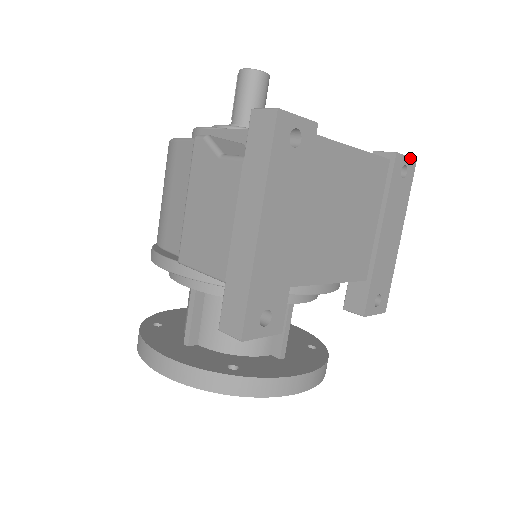
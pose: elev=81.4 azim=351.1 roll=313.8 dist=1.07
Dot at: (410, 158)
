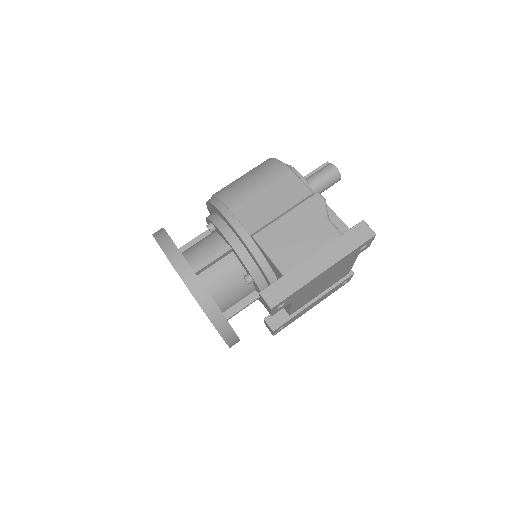
Dot at: occluded
